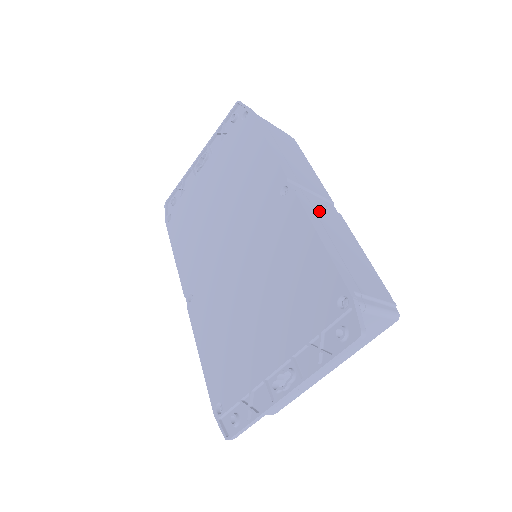
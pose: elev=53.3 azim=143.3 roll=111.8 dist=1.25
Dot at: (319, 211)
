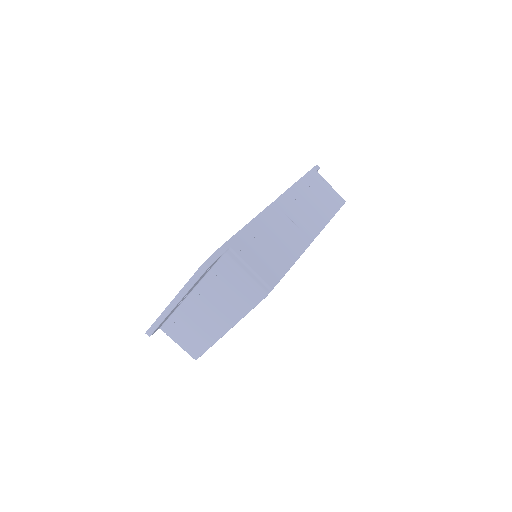
Dot at: (282, 222)
